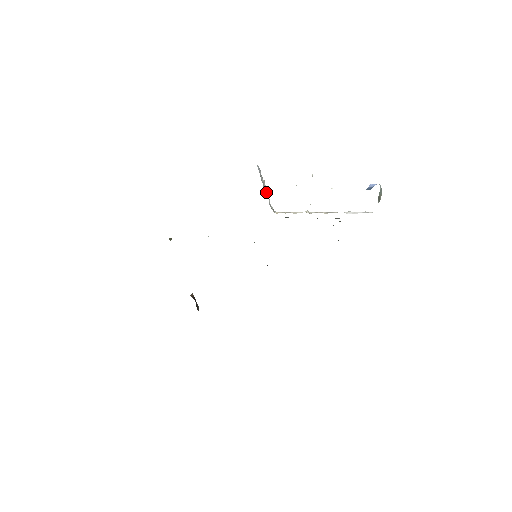
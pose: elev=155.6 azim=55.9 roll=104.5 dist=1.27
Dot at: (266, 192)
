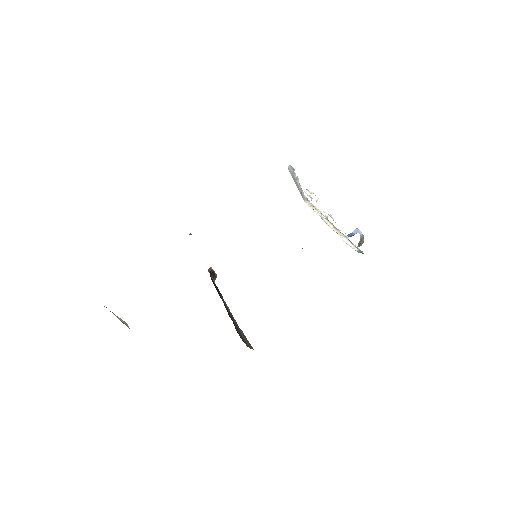
Dot at: (299, 186)
